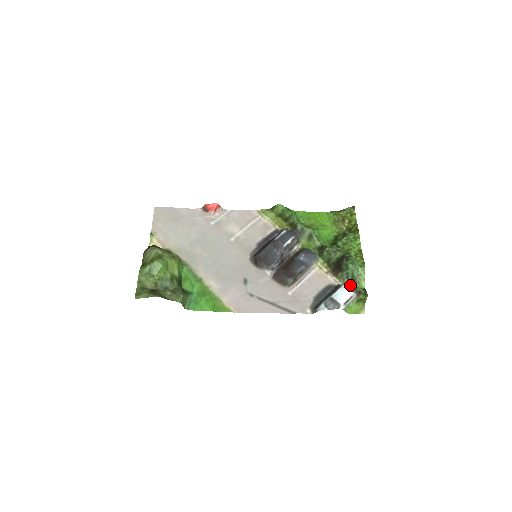
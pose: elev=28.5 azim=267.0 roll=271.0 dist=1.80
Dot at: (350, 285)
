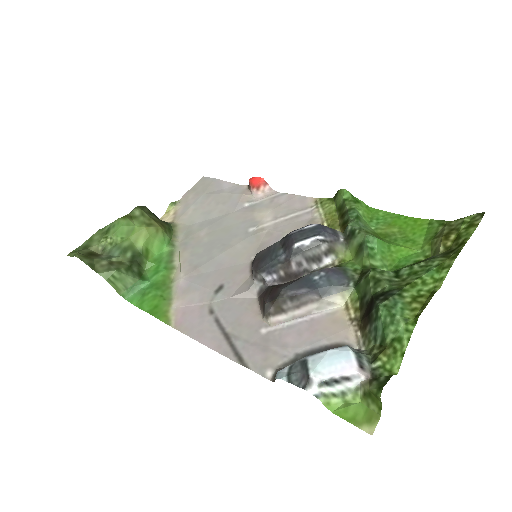
Dot at: (371, 356)
